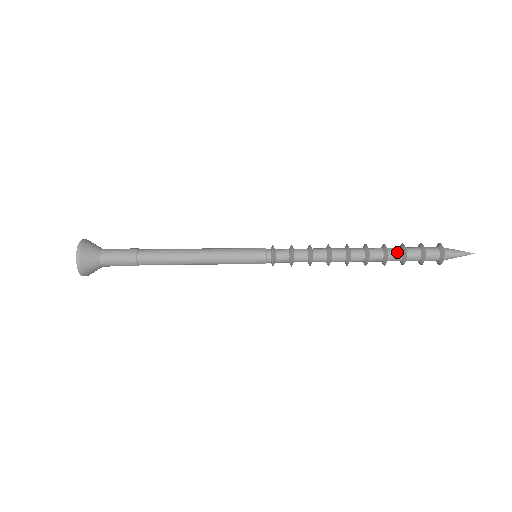
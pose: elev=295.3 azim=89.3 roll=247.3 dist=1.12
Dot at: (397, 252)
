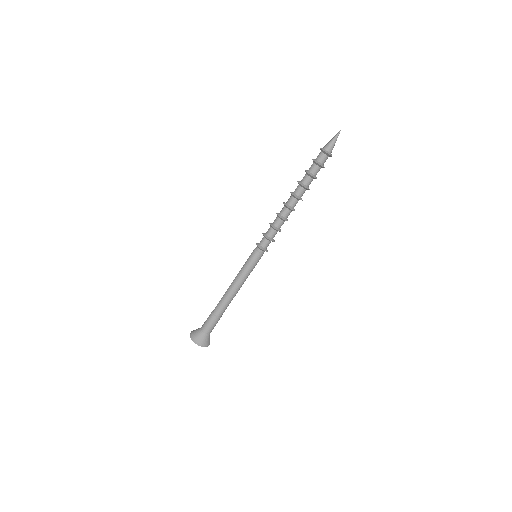
Dot at: (307, 179)
